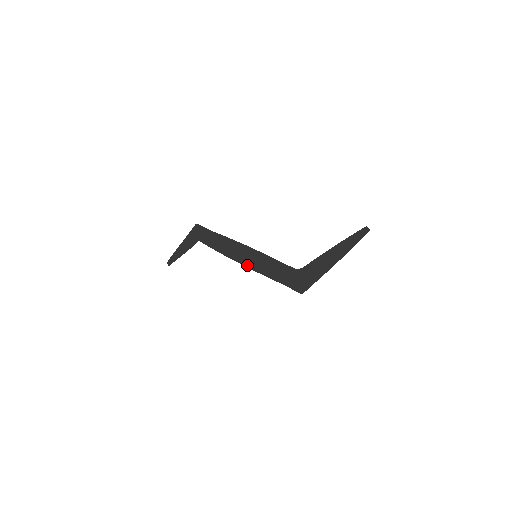
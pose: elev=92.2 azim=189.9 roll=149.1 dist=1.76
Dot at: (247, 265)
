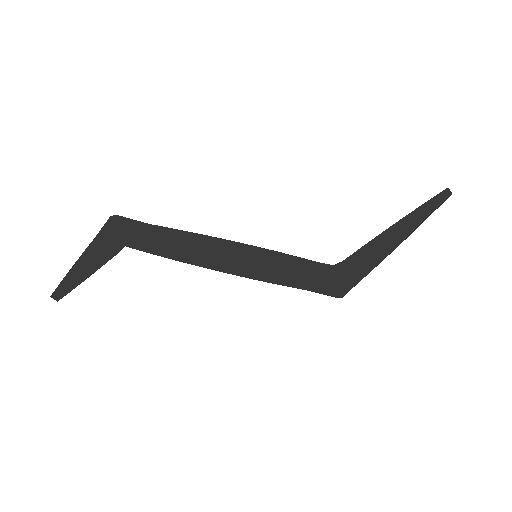
Dot at: (239, 273)
